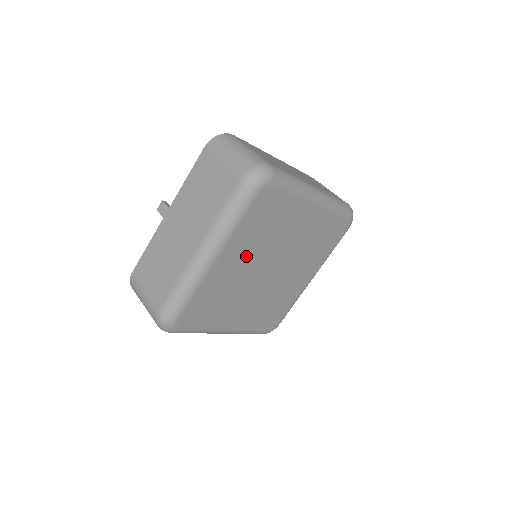
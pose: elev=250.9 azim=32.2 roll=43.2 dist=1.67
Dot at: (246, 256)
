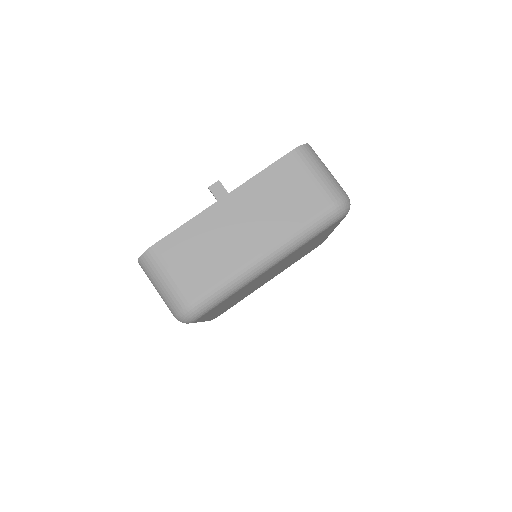
Dot at: (279, 265)
